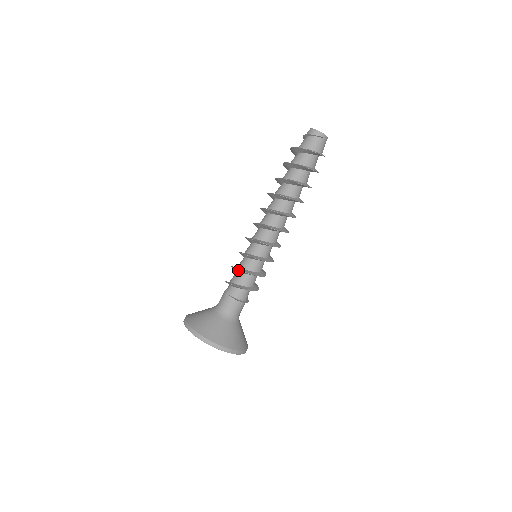
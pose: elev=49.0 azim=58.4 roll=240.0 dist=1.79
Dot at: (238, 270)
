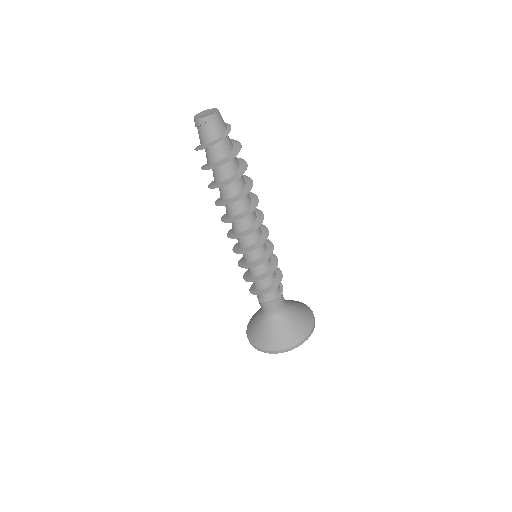
Dot at: (246, 278)
